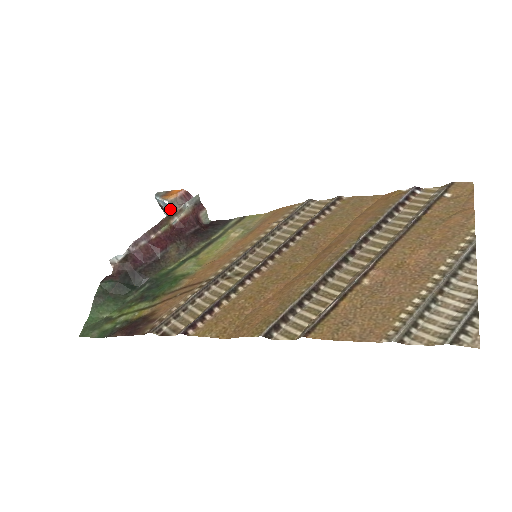
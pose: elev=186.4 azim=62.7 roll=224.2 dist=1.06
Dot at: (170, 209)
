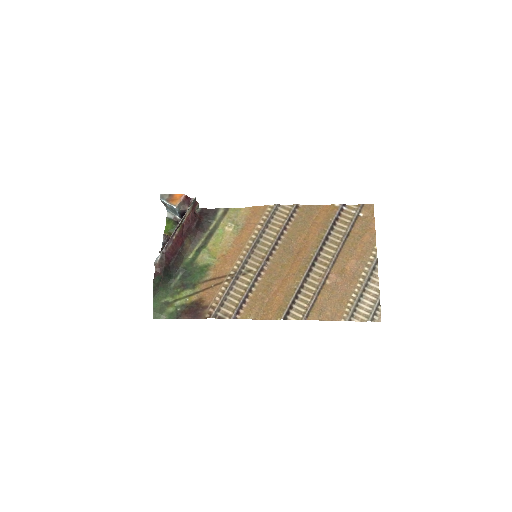
Dot at: (176, 210)
